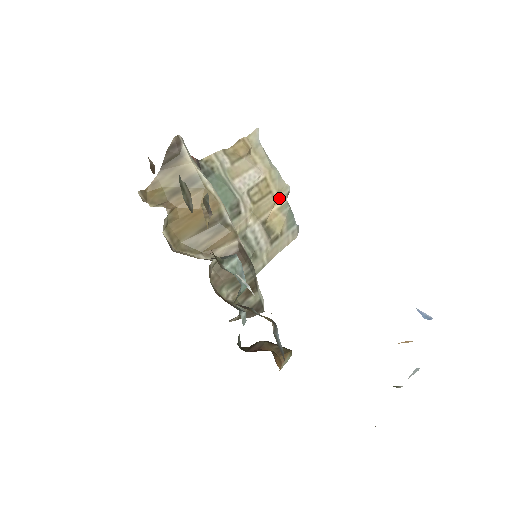
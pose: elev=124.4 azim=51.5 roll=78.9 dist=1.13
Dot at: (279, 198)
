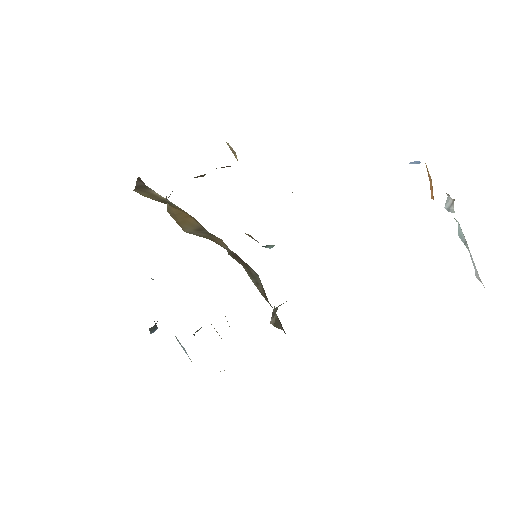
Dot at: occluded
